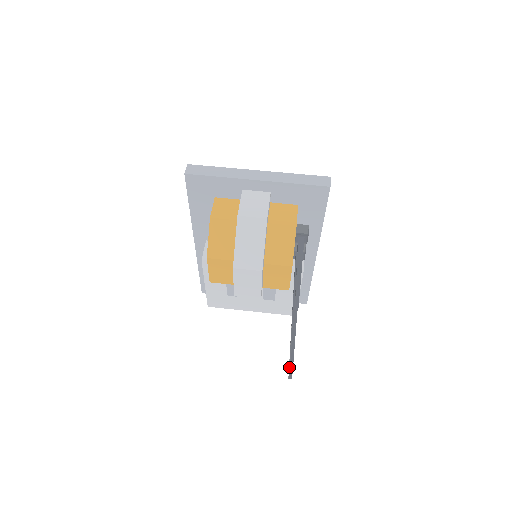
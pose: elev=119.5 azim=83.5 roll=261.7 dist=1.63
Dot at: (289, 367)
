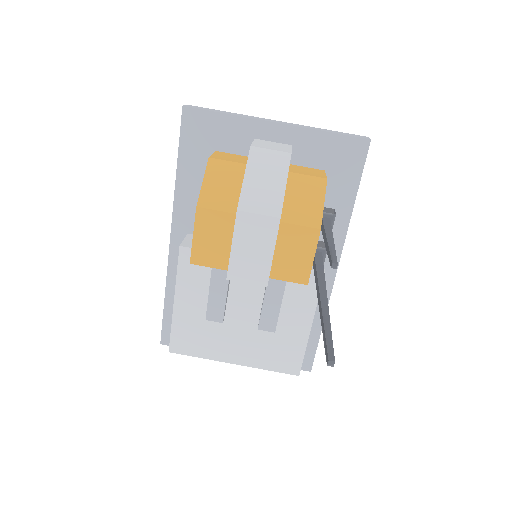
Dot at: (327, 348)
